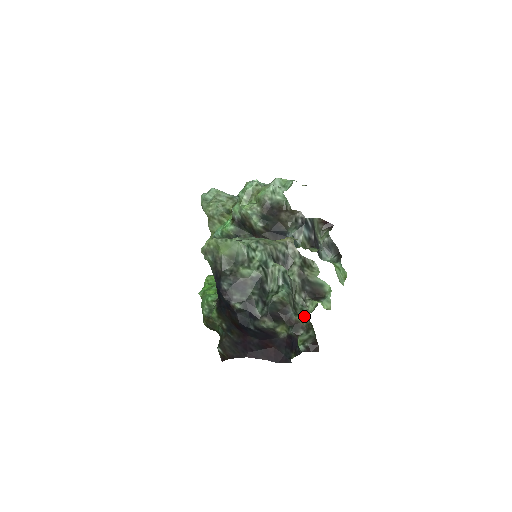
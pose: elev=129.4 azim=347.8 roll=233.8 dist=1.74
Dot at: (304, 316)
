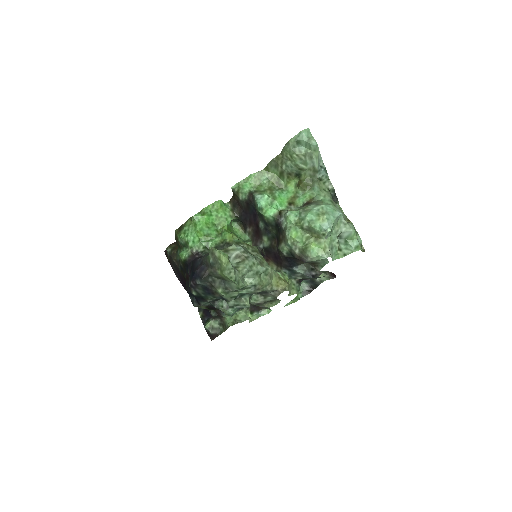
Dot at: (228, 321)
